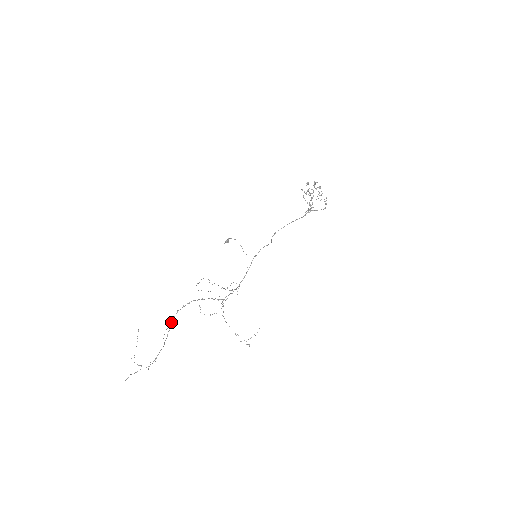
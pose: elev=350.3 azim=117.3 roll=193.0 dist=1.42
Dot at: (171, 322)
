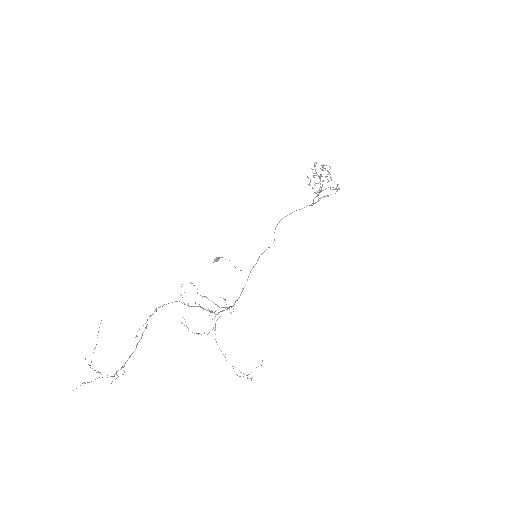
Dot at: occluded
